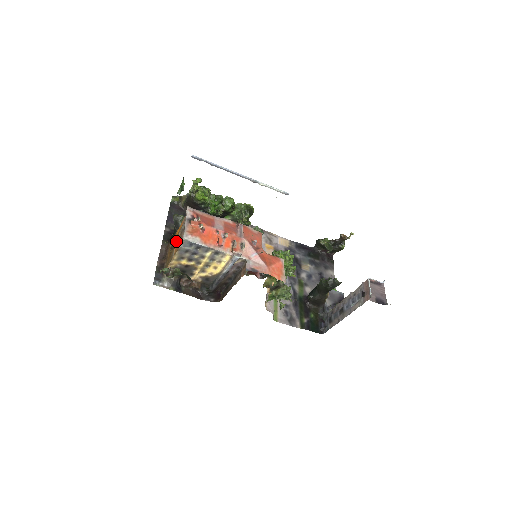
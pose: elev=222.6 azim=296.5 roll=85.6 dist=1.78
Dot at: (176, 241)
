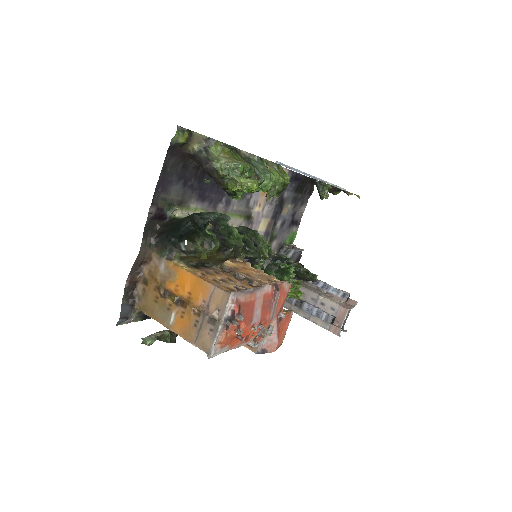
Dot at: (180, 299)
